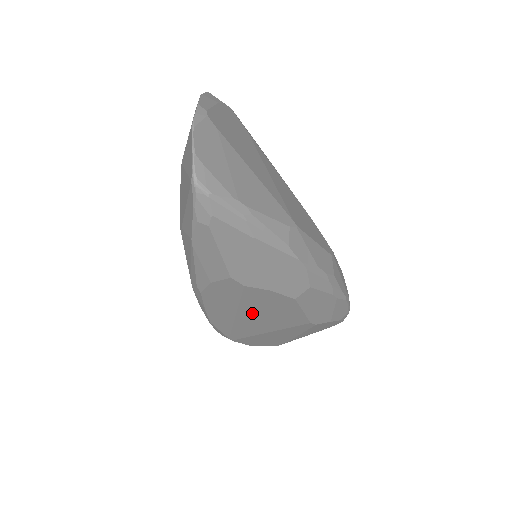
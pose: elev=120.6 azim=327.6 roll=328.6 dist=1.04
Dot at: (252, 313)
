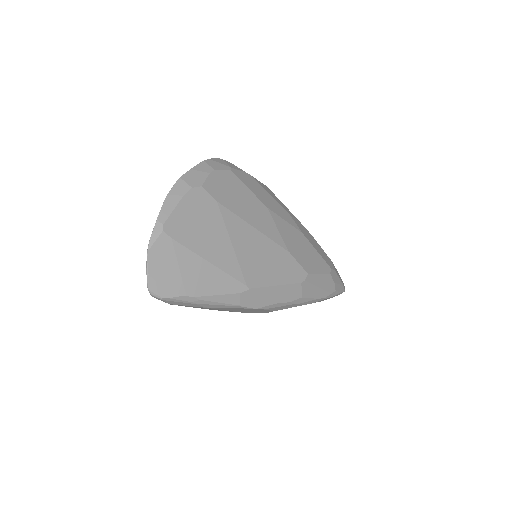
Dot at: occluded
